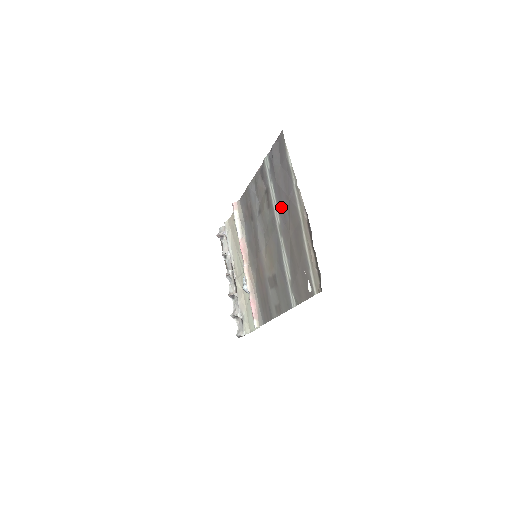
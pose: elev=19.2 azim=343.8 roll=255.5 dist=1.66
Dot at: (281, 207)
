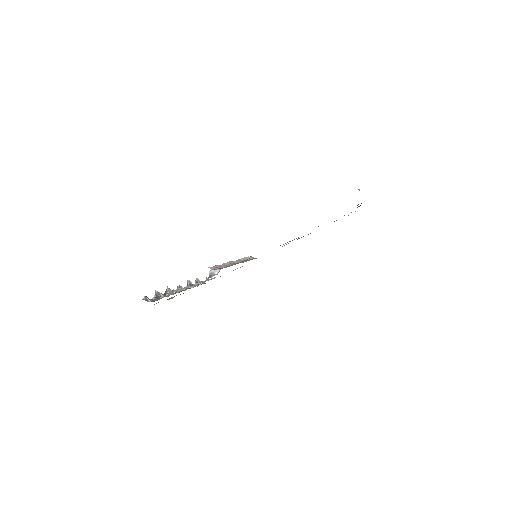
Dot at: occluded
